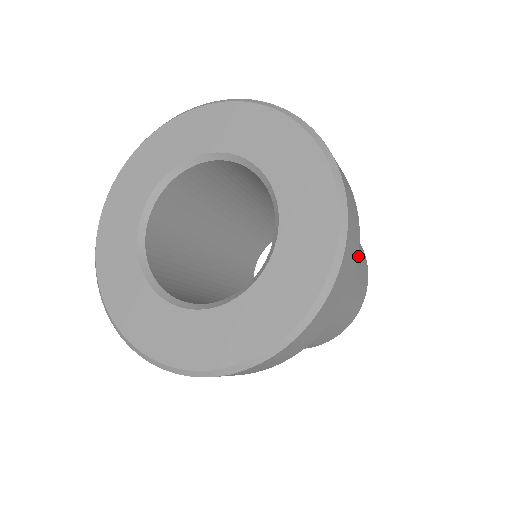
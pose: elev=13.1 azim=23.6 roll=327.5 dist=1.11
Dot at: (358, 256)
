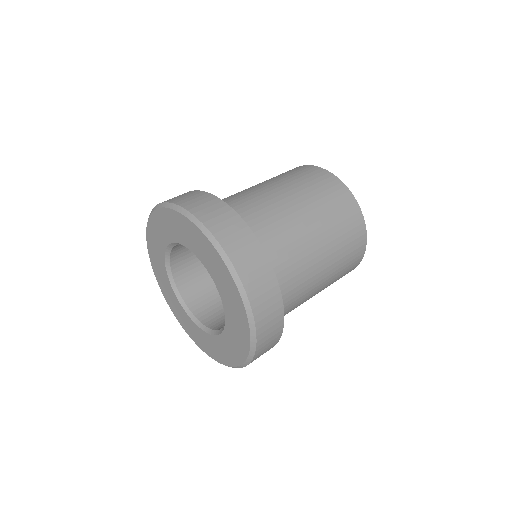
Dot at: occluded
